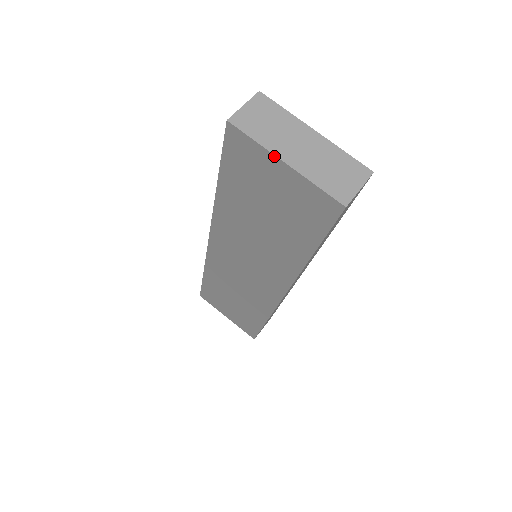
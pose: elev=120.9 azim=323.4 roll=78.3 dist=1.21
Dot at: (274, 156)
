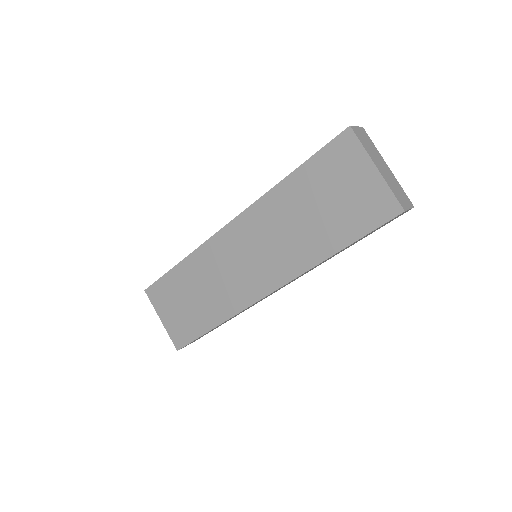
Dot at: (371, 161)
